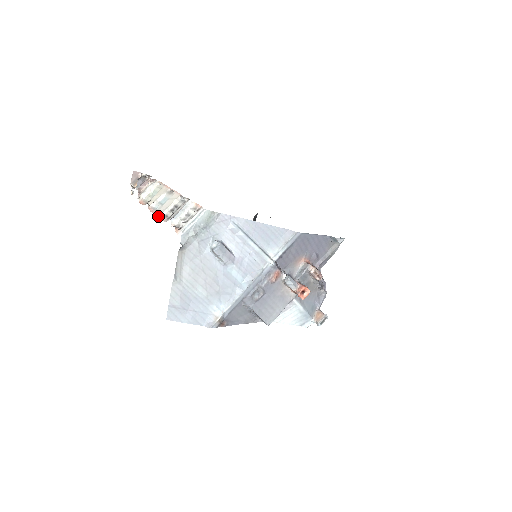
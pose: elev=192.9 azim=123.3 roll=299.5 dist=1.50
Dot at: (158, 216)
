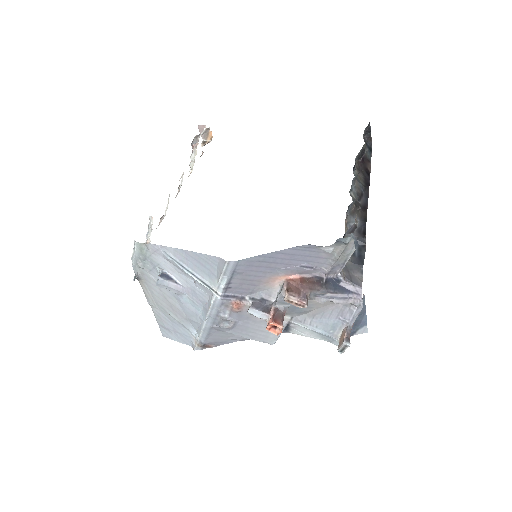
Dot at: (164, 215)
